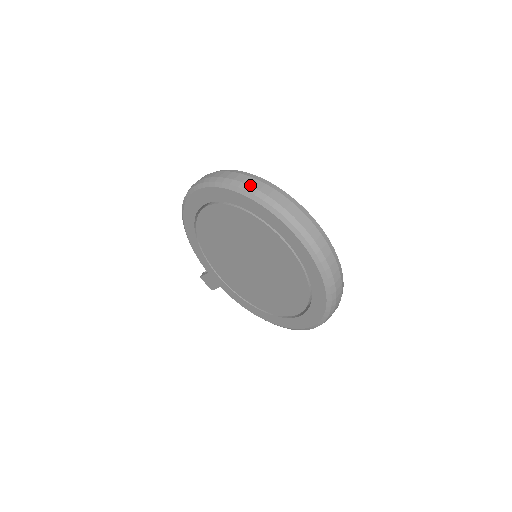
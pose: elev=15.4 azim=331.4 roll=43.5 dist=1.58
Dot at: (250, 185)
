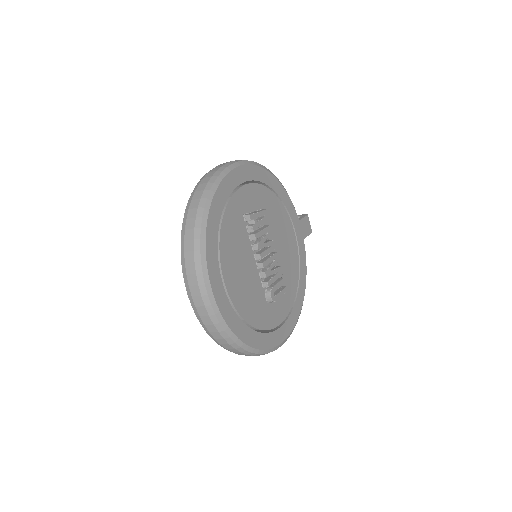
Dot at: (187, 219)
